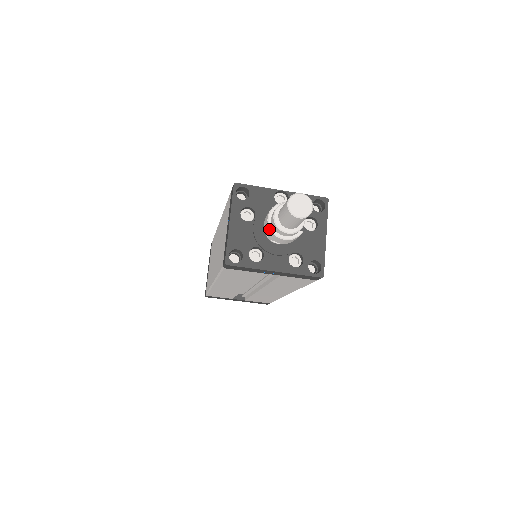
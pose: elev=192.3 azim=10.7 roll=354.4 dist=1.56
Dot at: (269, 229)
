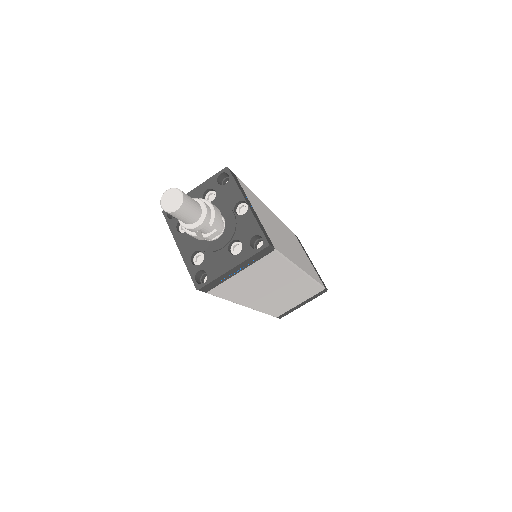
Dot at: occluded
